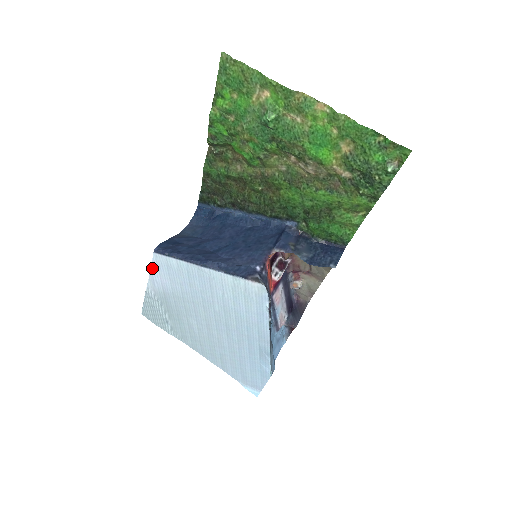
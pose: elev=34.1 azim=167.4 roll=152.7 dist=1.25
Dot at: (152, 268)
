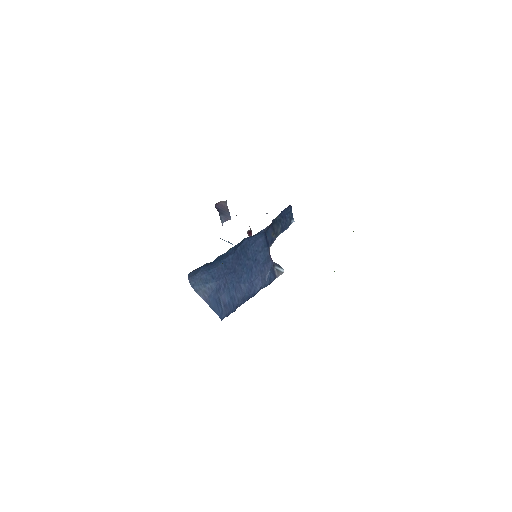
Dot at: occluded
